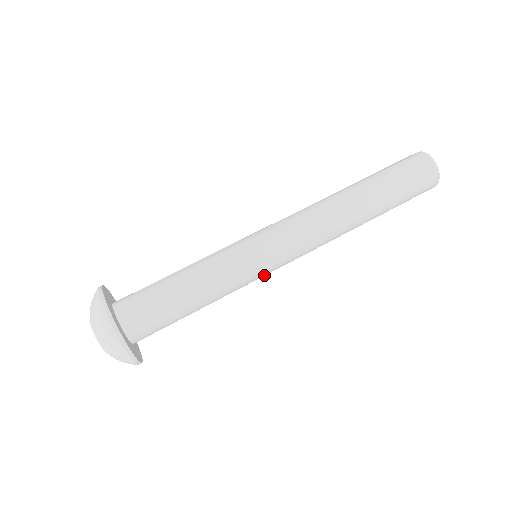
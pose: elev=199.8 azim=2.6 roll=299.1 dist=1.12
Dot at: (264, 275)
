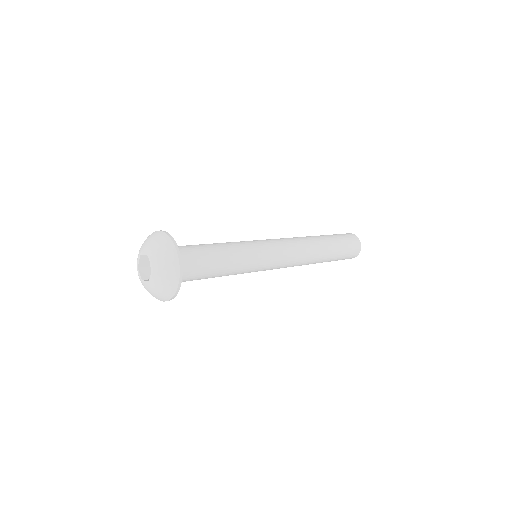
Dot at: (263, 266)
